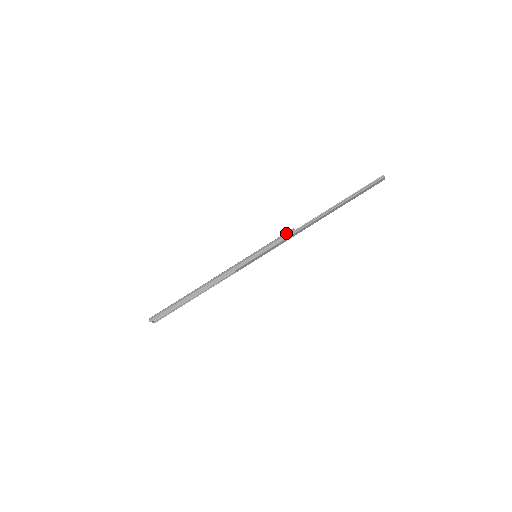
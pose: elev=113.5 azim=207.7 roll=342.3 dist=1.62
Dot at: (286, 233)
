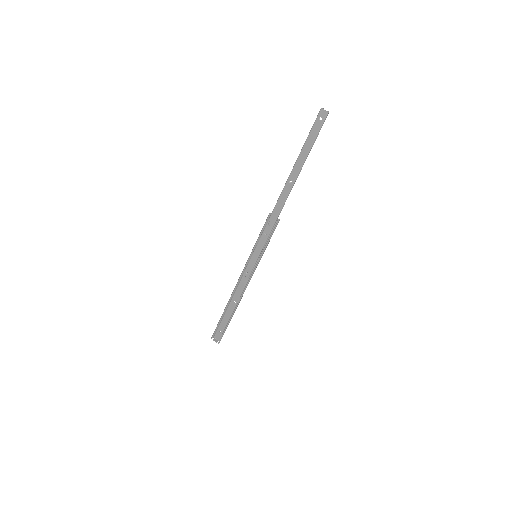
Dot at: (267, 221)
